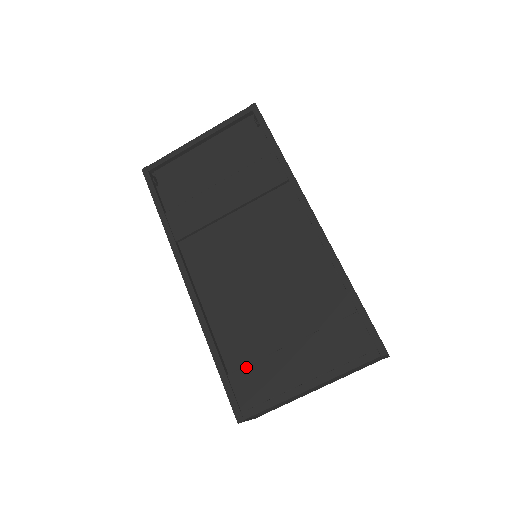
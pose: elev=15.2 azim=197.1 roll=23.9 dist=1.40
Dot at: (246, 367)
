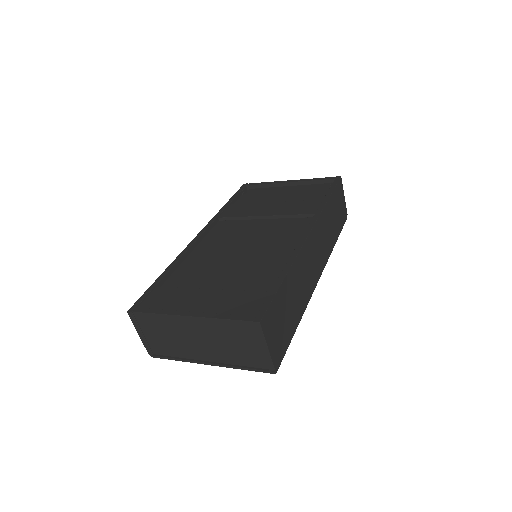
Dot at: (171, 288)
